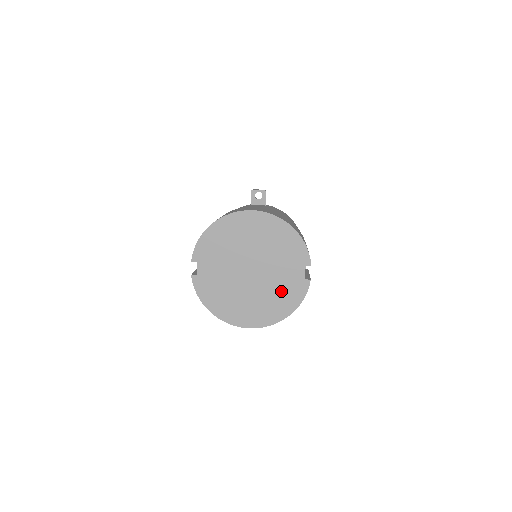
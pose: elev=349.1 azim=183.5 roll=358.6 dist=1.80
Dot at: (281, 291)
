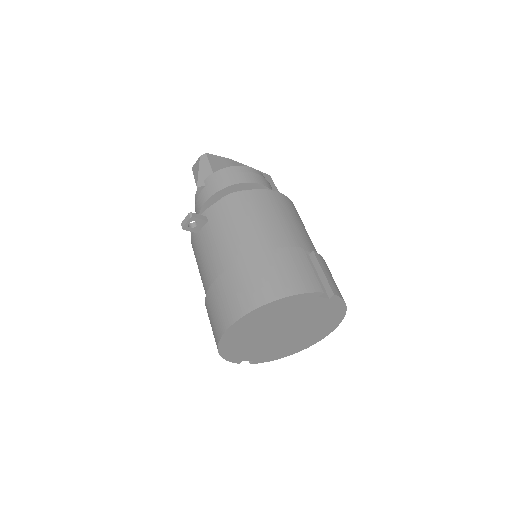
Dot at: (321, 315)
